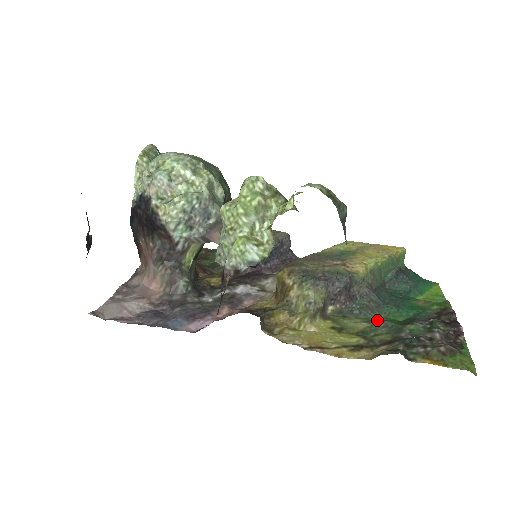
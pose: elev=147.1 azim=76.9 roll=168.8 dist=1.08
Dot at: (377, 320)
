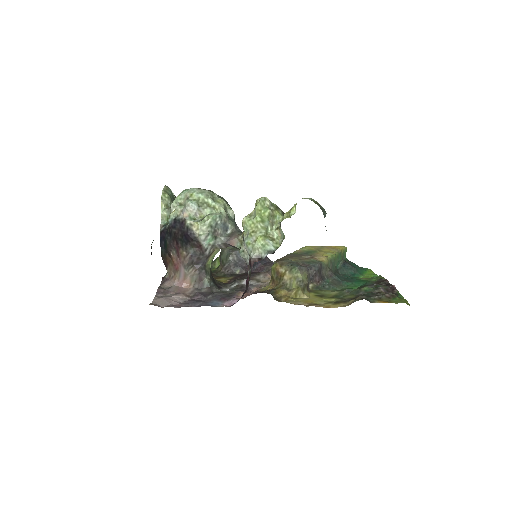
Dot at: (342, 289)
